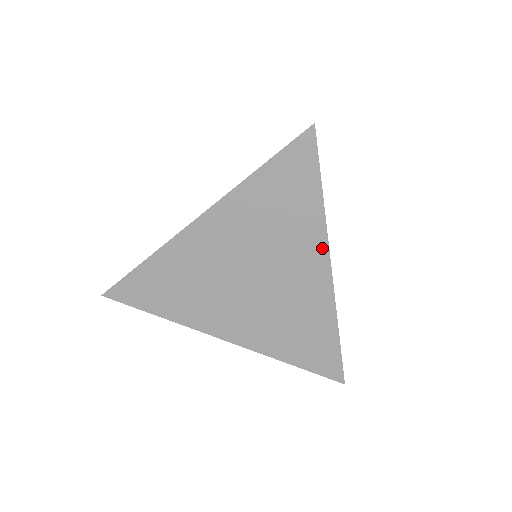
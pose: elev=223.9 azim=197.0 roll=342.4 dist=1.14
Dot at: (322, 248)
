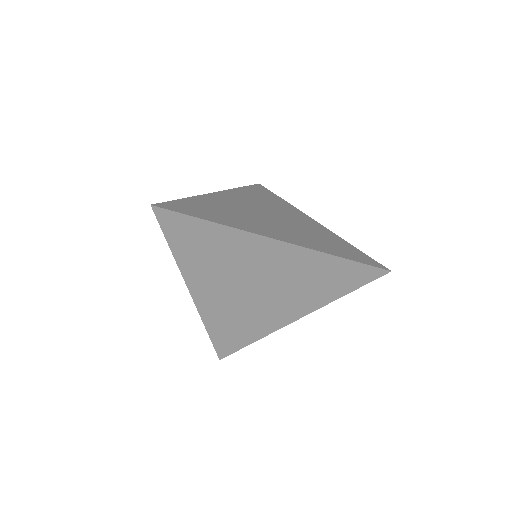
Dot at: (308, 310)
